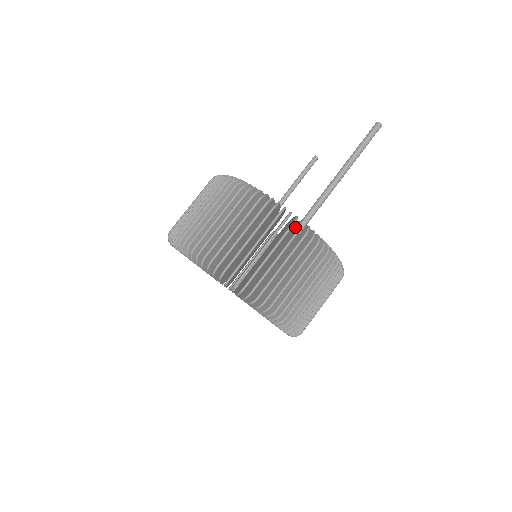
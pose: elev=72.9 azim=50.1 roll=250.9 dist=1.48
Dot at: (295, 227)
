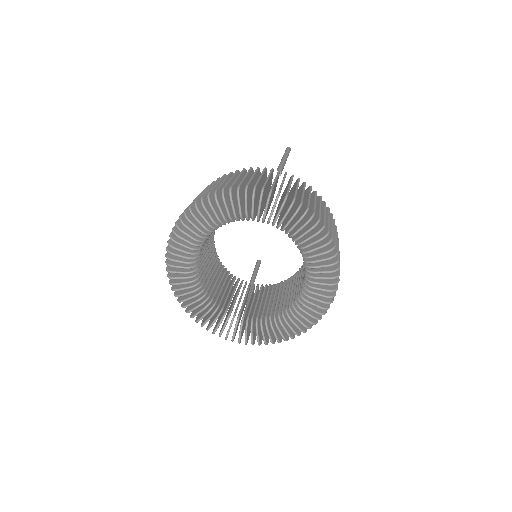
Dot at: occluded
